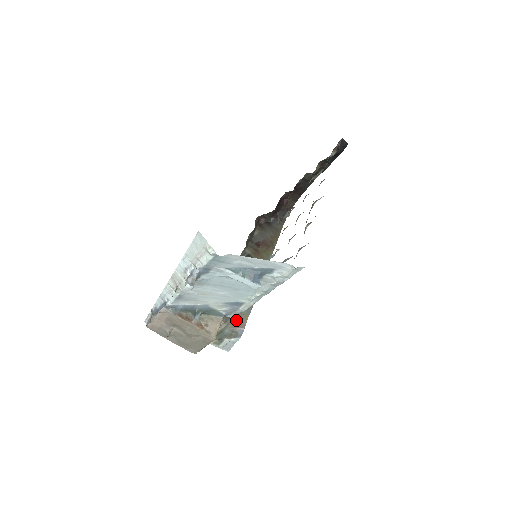
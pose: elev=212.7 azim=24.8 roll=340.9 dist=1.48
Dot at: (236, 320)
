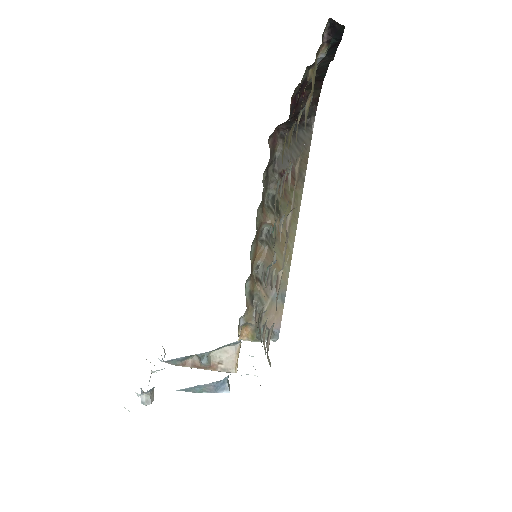
Dot at: (269, 314)
